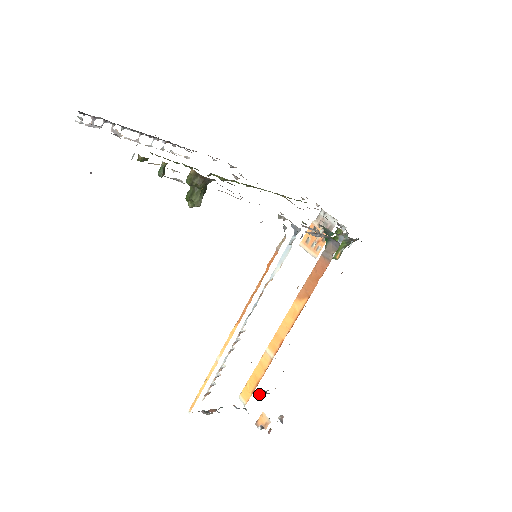
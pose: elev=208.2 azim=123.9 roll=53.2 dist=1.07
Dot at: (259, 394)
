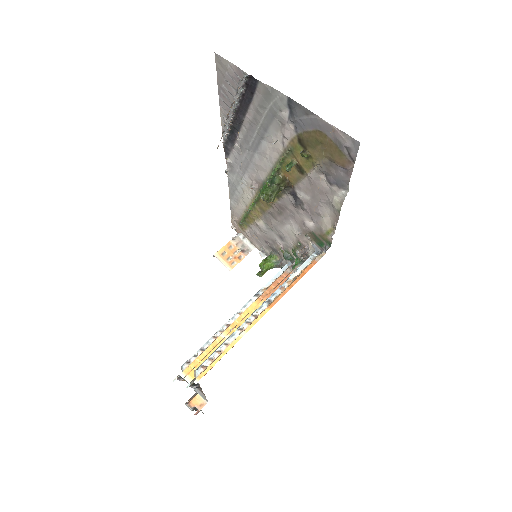
Dot at: (181, 379)
